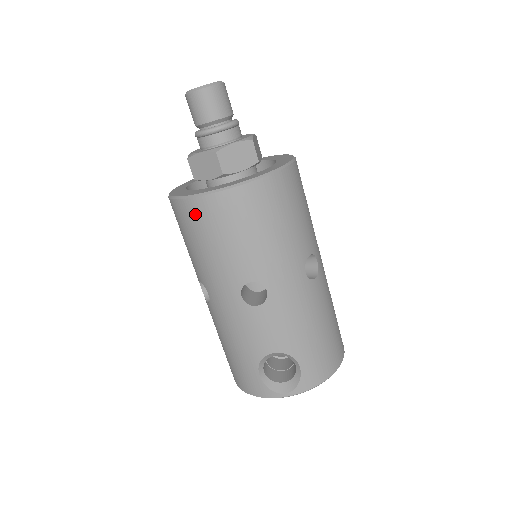
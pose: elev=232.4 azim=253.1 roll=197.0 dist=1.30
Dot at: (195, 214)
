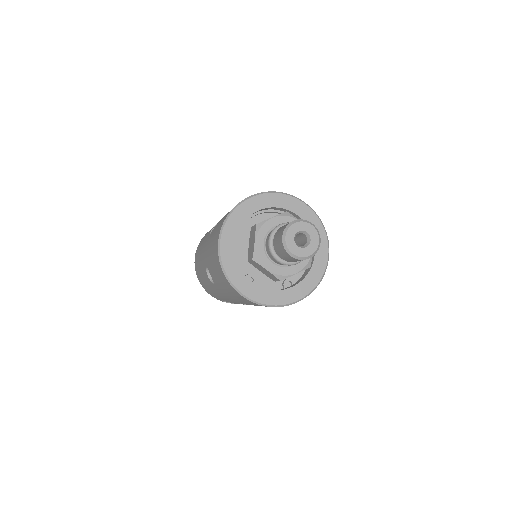
Dot at: (241, 297)
